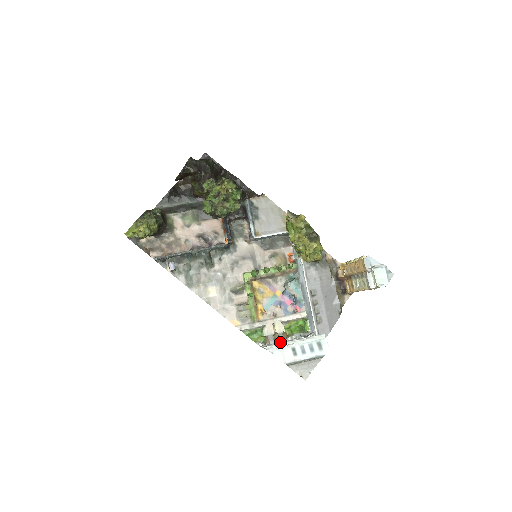
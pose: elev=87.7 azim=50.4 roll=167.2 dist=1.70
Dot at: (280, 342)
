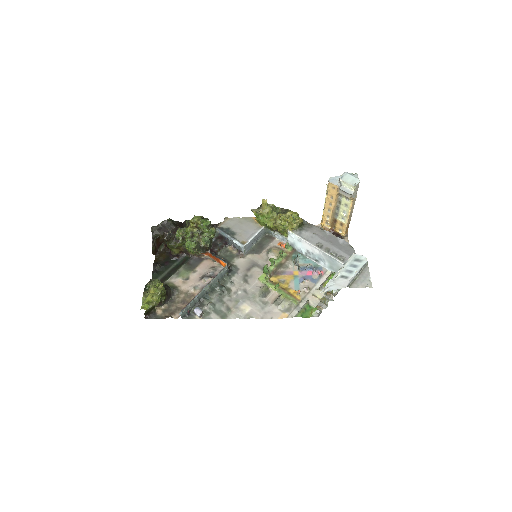
Dot at: occluded
